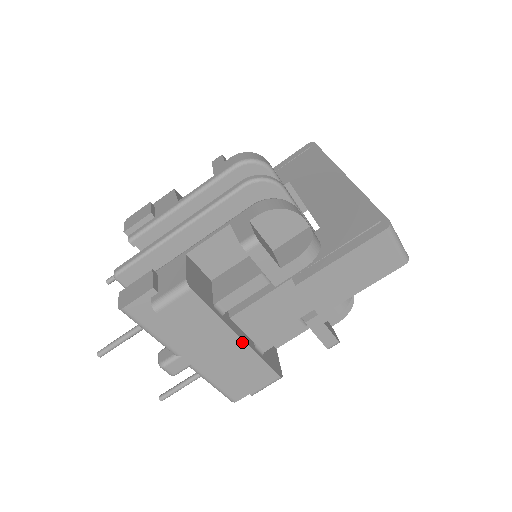
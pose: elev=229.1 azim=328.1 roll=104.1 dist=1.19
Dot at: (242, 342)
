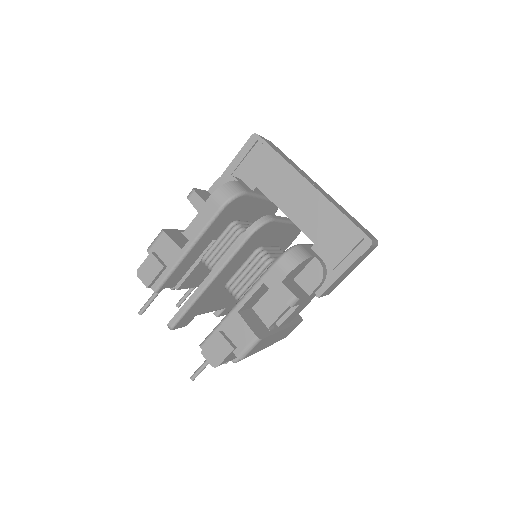
Dot at: (285, 329)
